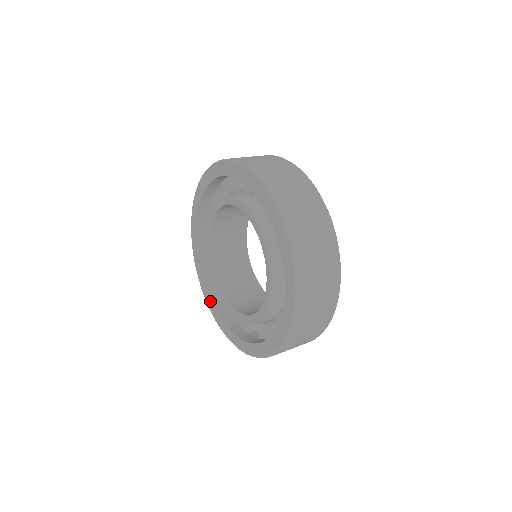
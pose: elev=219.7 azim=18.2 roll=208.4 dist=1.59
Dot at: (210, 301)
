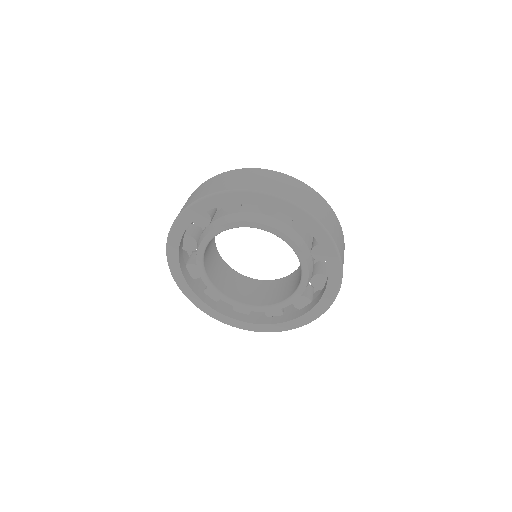
Dot at: (232, 320)
